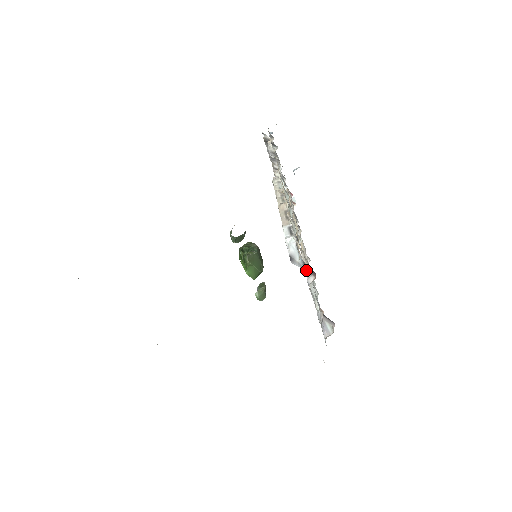
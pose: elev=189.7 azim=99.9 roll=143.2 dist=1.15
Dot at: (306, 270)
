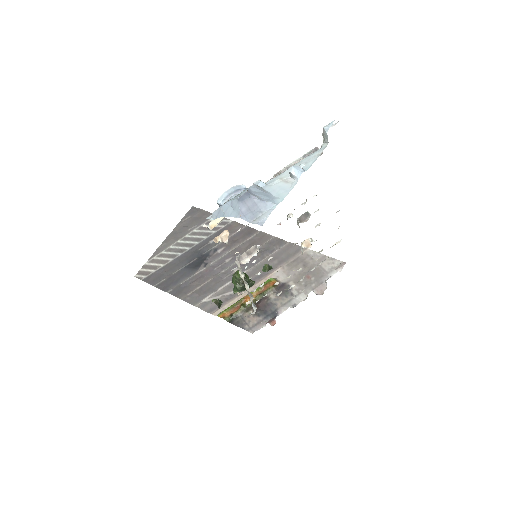
Dot at: occluded
